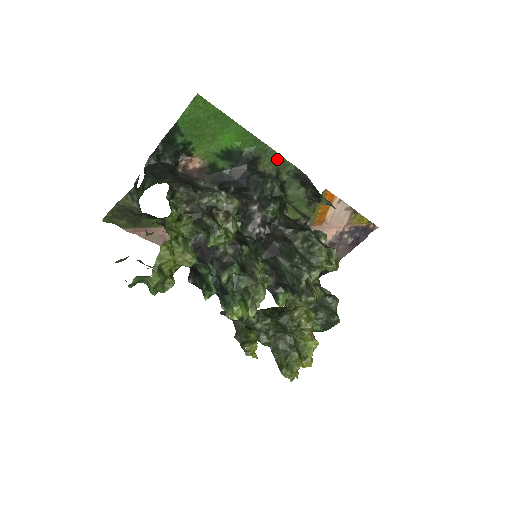
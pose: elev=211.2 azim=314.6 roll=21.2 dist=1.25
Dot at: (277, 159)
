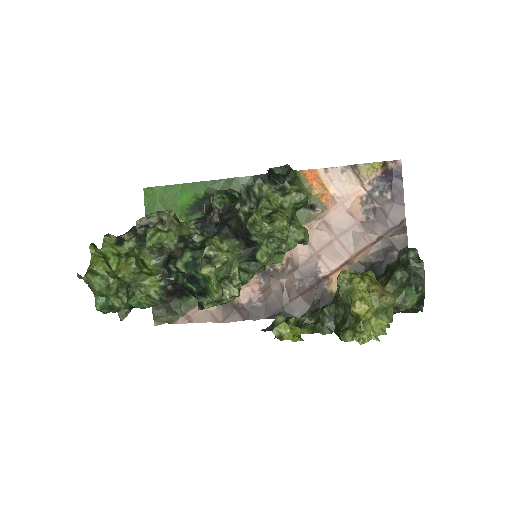
Dot at: (232, 183)
